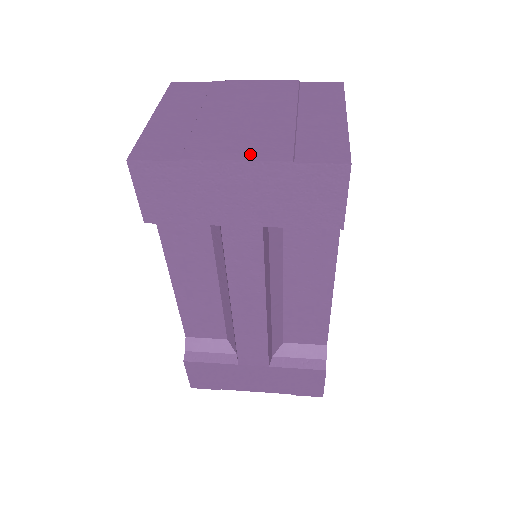
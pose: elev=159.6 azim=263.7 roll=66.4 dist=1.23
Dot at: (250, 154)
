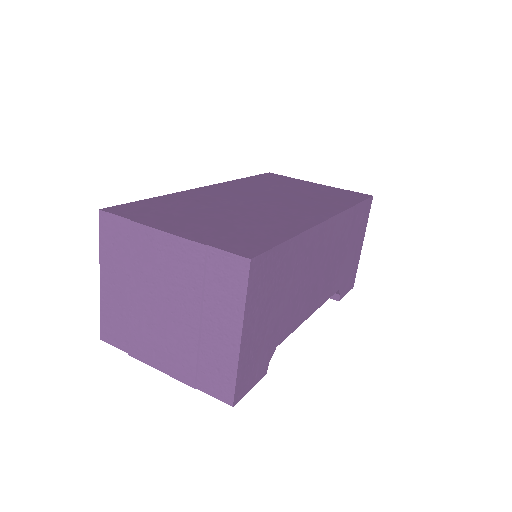
Dot at: (168, 368)
